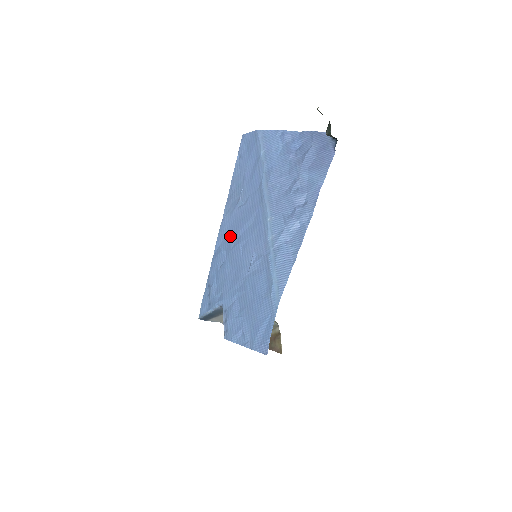
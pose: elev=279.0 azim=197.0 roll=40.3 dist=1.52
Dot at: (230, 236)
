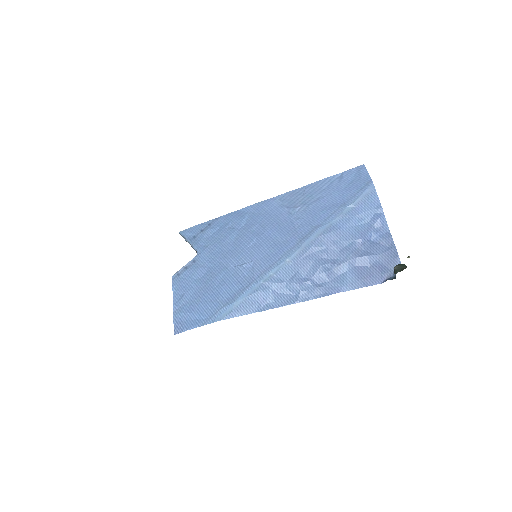
Dot at: (260, 220)
